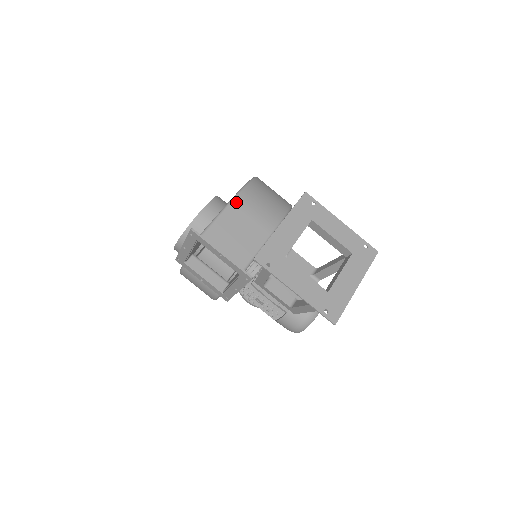
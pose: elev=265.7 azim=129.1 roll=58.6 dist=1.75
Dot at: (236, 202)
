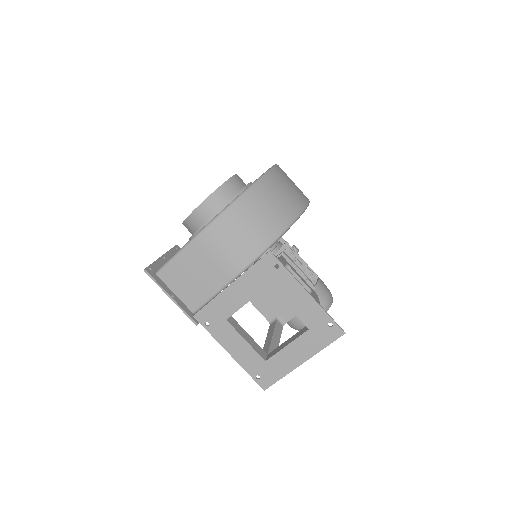
Dot at: (199, 240)
